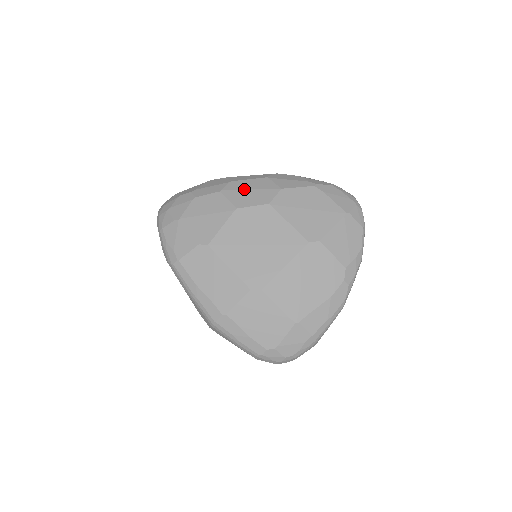
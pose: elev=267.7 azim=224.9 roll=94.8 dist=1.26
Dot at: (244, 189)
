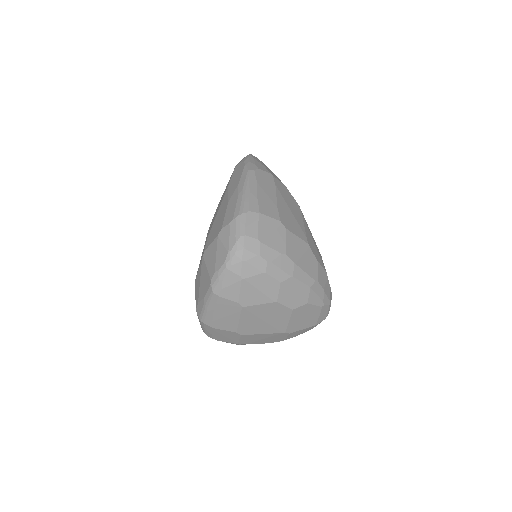
Dot at: (293, 290)
